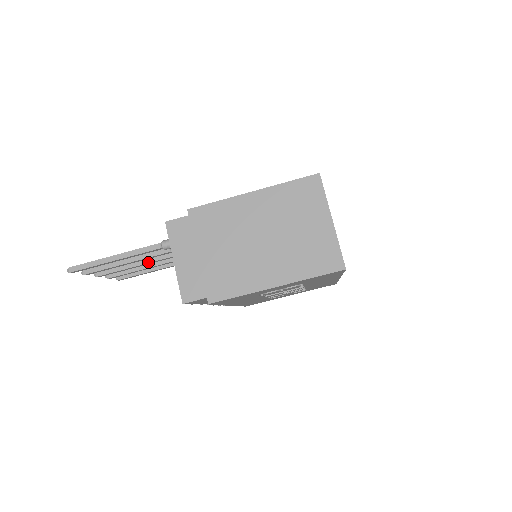
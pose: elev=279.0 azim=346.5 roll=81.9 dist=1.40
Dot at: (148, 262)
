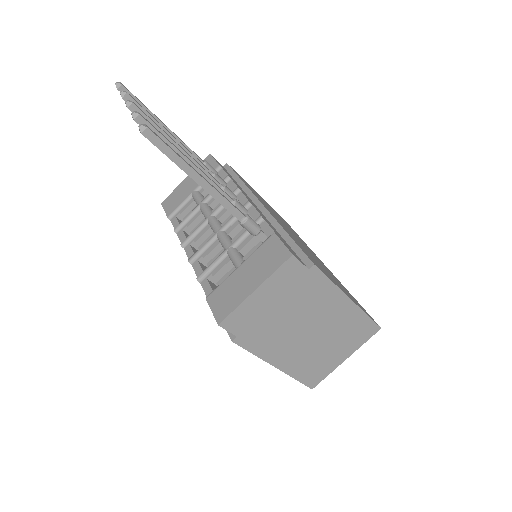
Dot at: occluded
